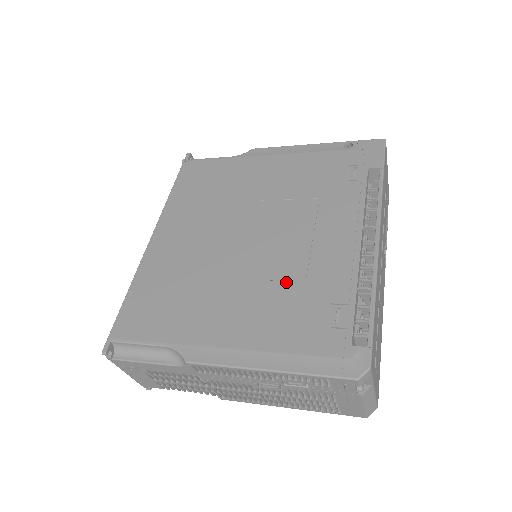
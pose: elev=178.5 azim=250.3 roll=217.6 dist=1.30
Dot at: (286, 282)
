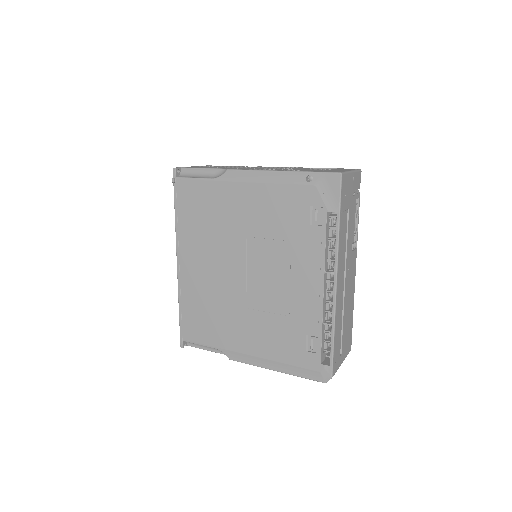
Dot at: (277, 315)
